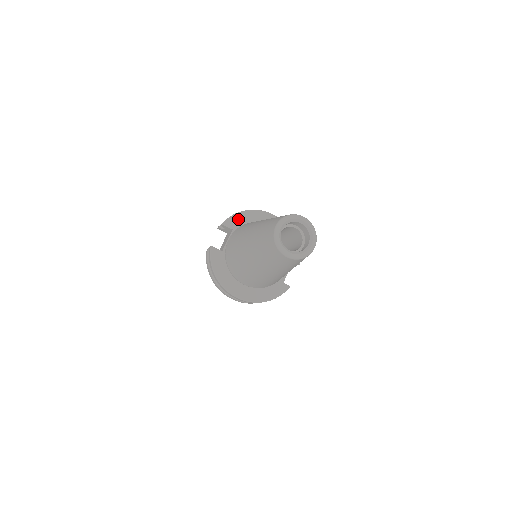
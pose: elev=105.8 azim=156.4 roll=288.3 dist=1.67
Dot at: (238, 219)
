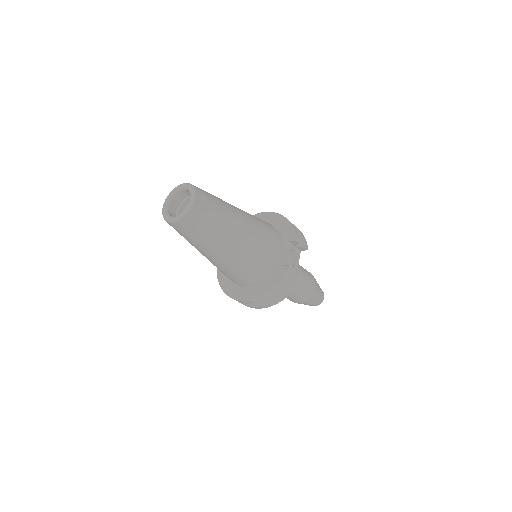
Dot at: occluded
